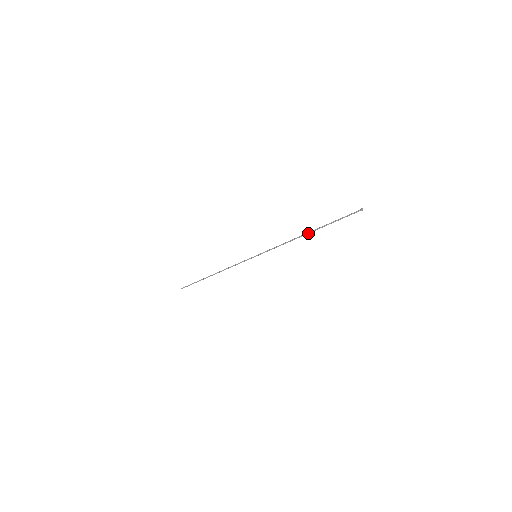
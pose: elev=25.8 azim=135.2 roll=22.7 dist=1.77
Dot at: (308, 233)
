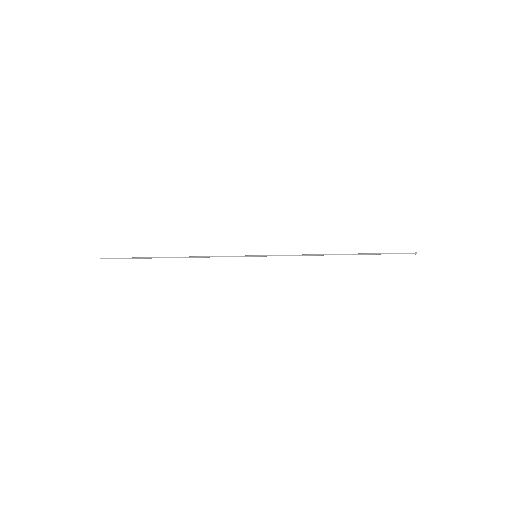
Dot at: occluded
